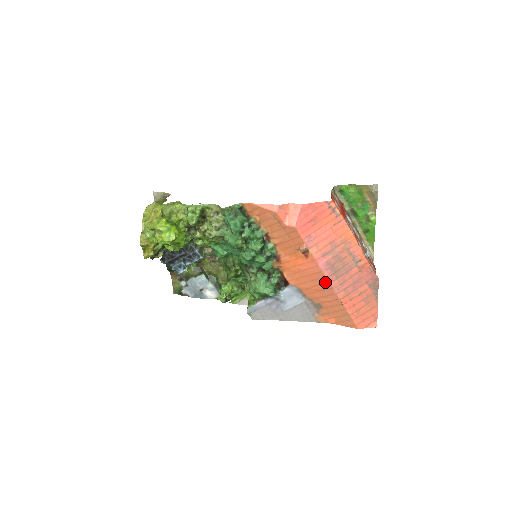
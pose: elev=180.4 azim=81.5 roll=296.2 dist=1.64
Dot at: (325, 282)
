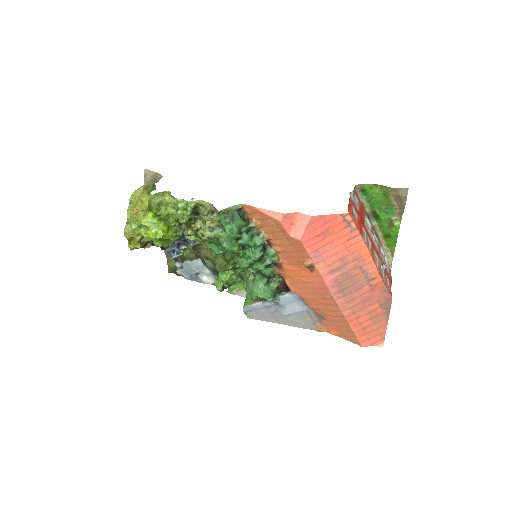
Dot at: (330, 298)
